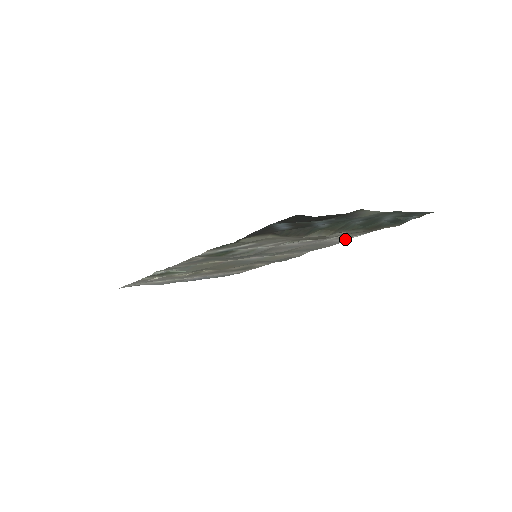
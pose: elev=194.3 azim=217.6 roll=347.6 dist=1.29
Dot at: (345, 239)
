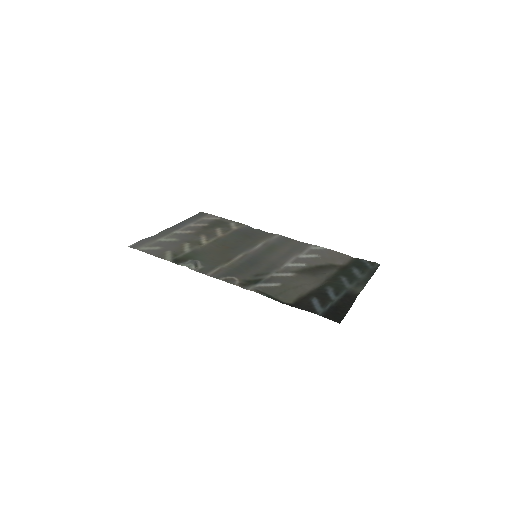
Dot at: (313, 246)
